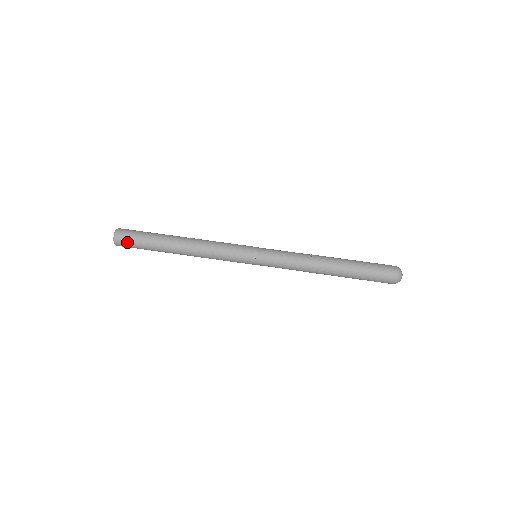
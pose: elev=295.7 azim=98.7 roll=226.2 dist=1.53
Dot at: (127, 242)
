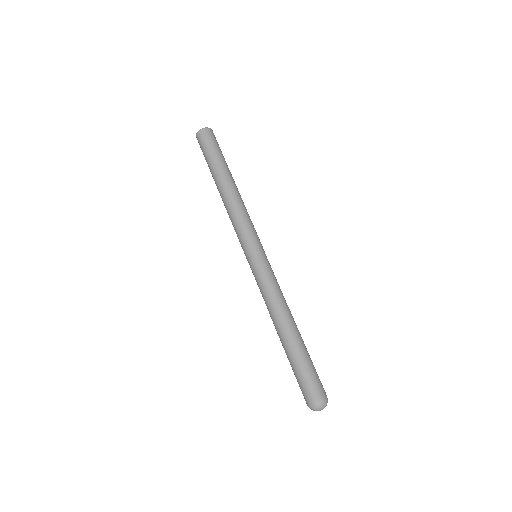
Dot at: (209, 139)
